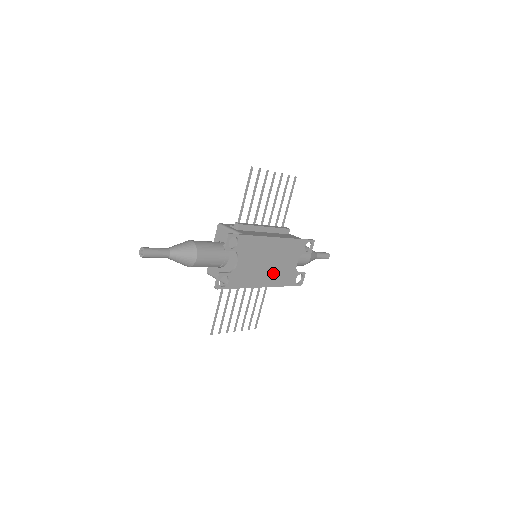
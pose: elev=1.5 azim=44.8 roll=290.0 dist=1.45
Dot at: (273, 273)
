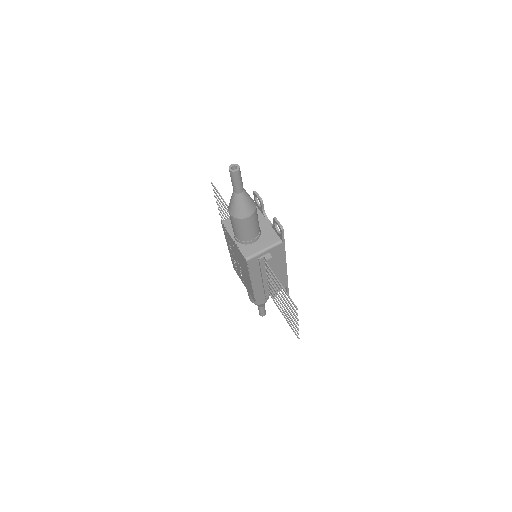
Dot at: occluded
